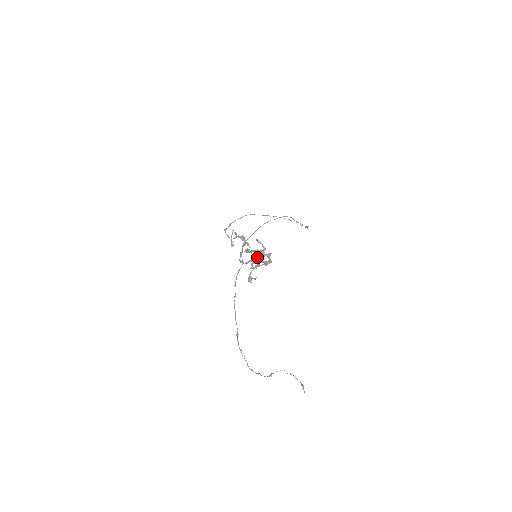
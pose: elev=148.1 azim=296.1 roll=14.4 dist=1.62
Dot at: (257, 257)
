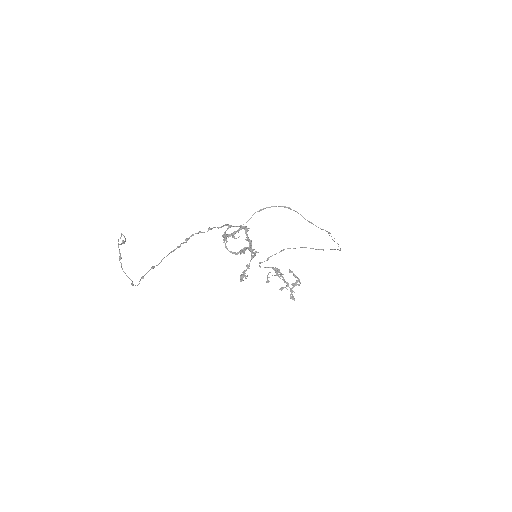
Dot at: occluded
